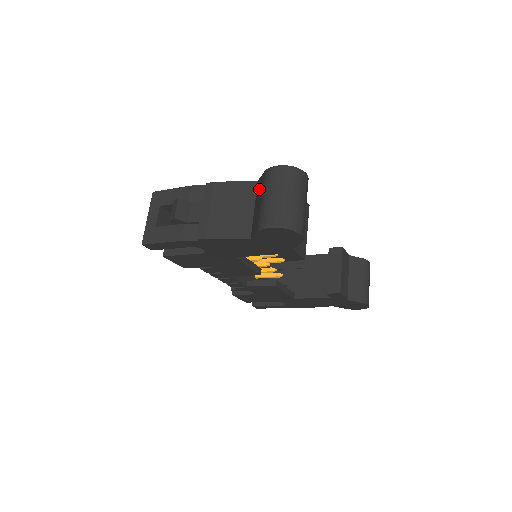
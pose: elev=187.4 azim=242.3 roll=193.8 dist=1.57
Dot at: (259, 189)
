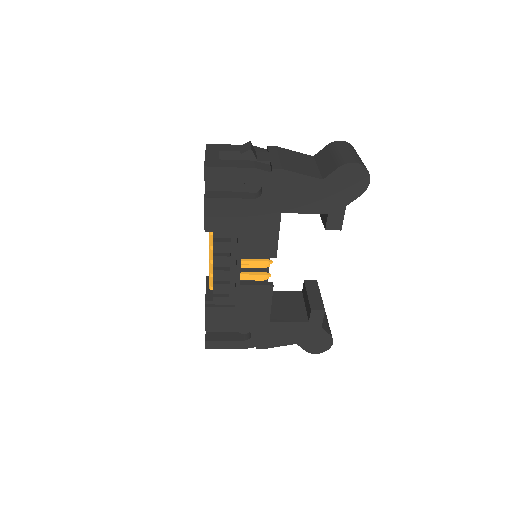
Dot at: (322, 155)
